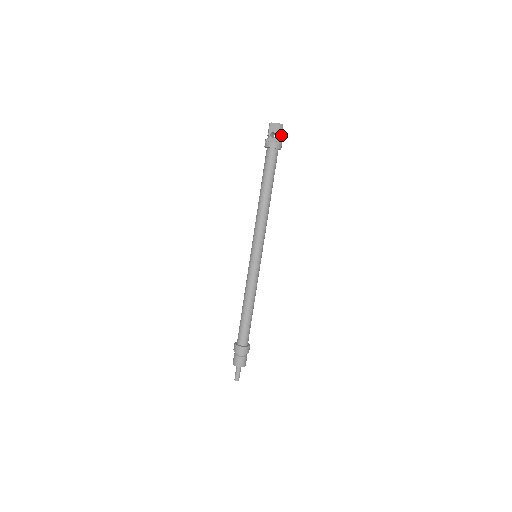
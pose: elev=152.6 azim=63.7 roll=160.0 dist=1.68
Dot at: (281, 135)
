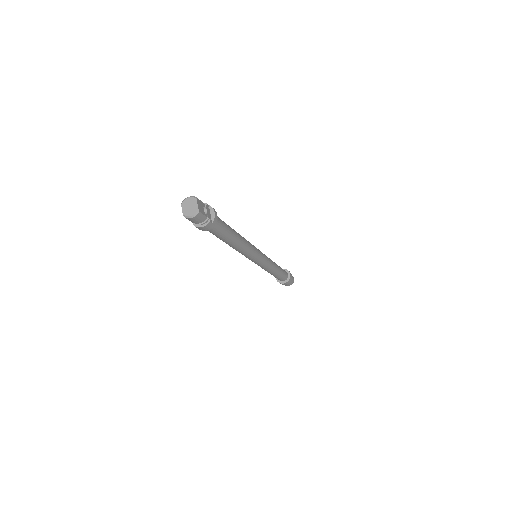
Dot at: (198, 221)
